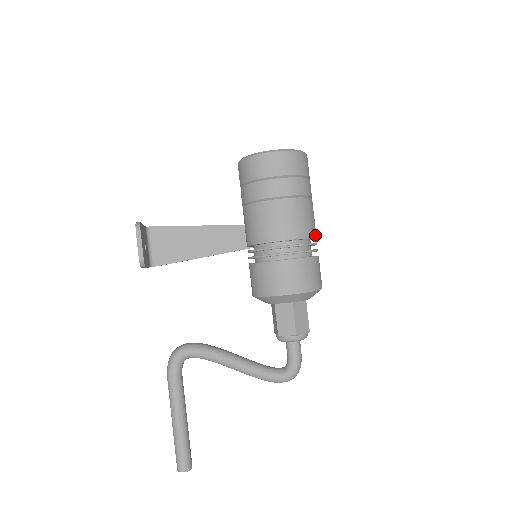
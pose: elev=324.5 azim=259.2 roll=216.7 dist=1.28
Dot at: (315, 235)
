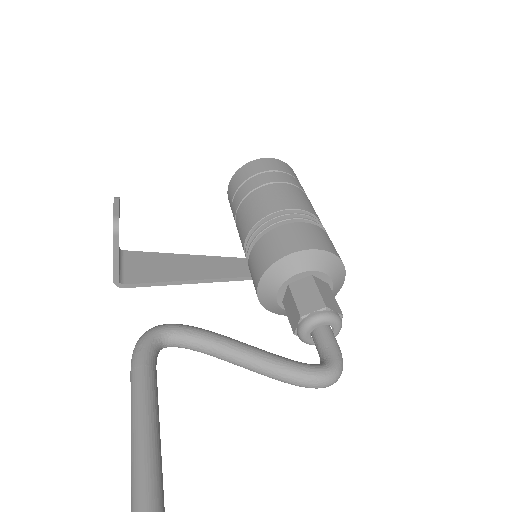
Dot at: occluded
